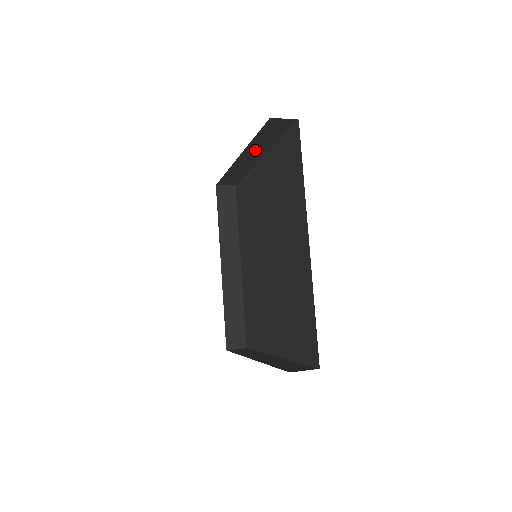
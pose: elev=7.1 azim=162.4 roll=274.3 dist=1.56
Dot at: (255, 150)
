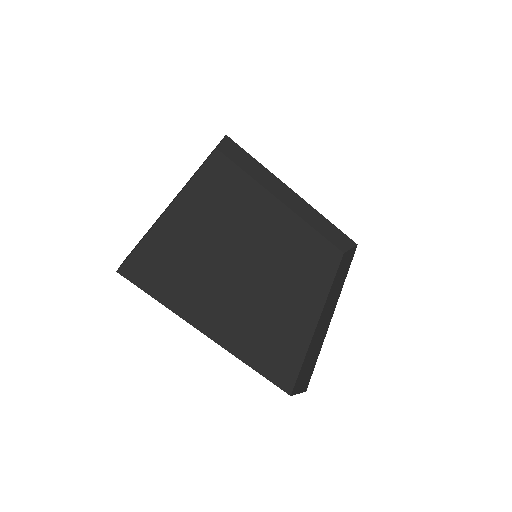
Dot at: occluded
